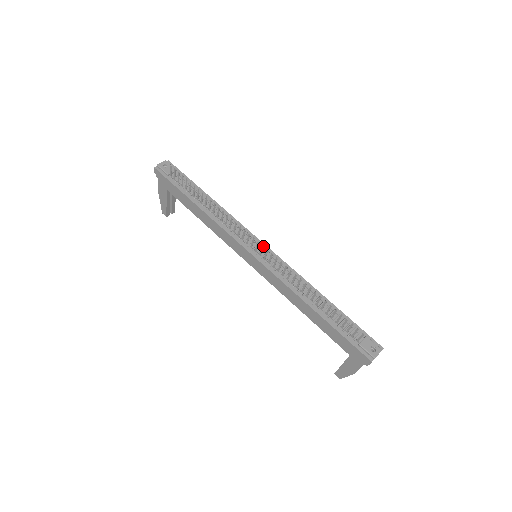
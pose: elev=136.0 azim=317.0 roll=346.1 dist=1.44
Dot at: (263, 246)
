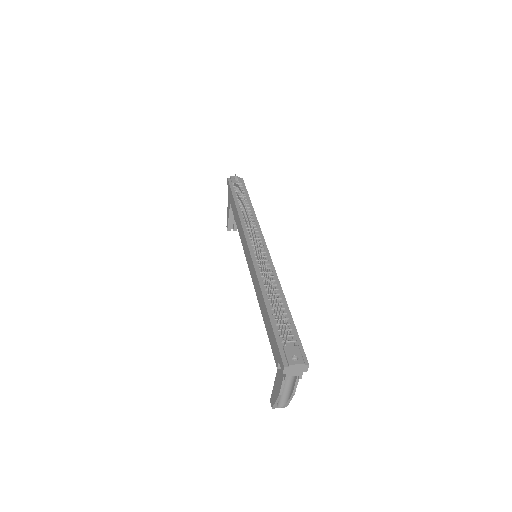
Dot at: (257, 238)
